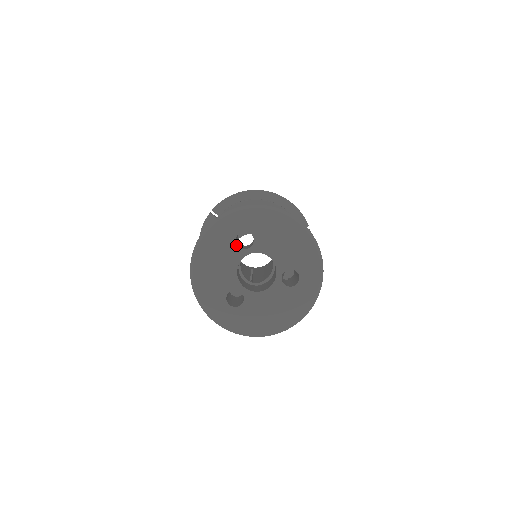
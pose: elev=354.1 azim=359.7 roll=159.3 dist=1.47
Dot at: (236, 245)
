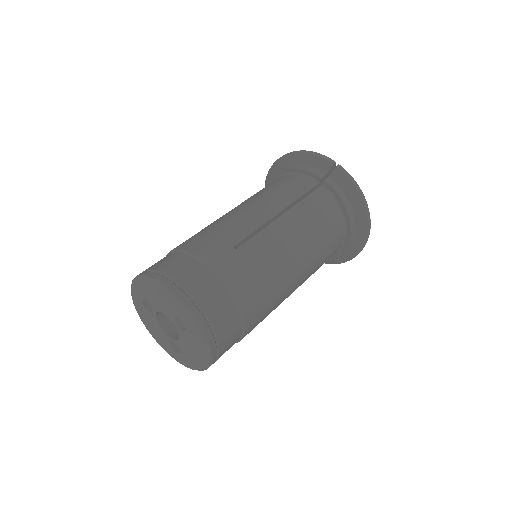
Dot at: (148, 311)
